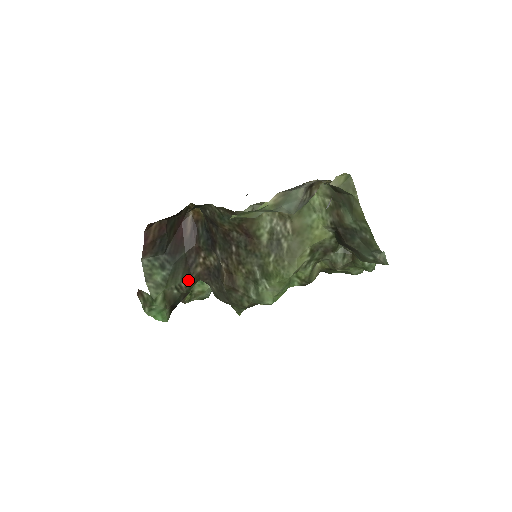
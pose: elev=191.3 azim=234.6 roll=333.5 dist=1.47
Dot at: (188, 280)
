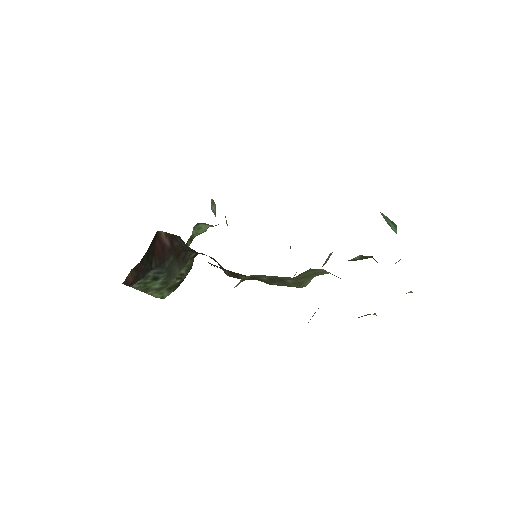
Dot at: (186, 265)
